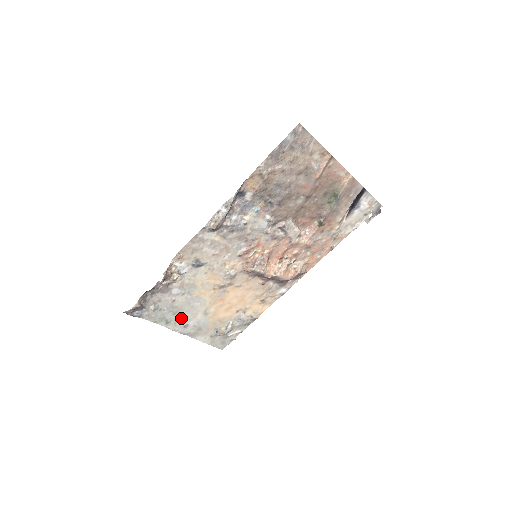
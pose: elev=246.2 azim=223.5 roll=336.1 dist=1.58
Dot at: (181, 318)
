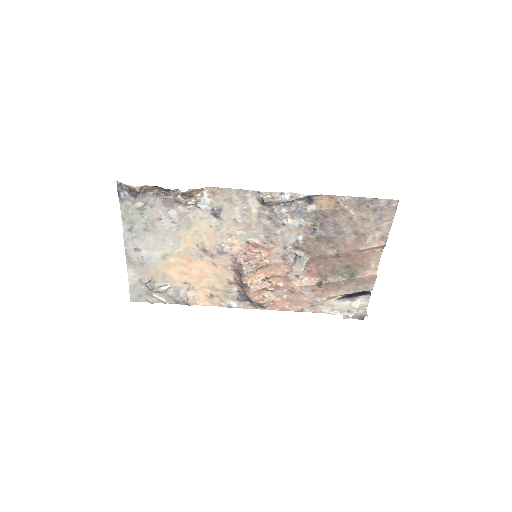
Dot at: (144, 239)
